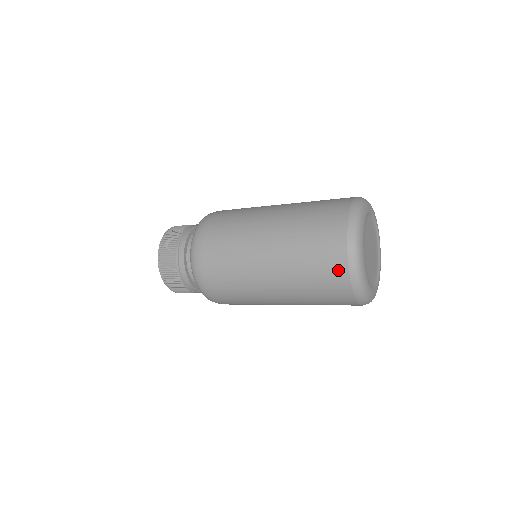
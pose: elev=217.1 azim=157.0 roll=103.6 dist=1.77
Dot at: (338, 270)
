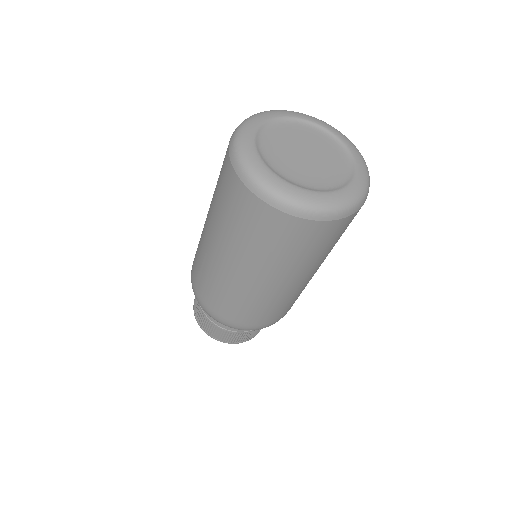
Dot at: (245, 199)
